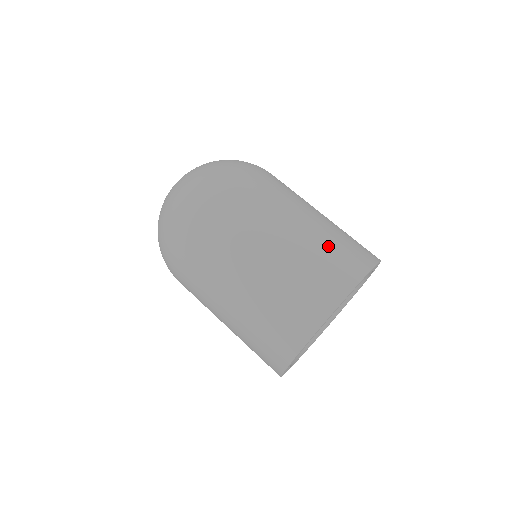
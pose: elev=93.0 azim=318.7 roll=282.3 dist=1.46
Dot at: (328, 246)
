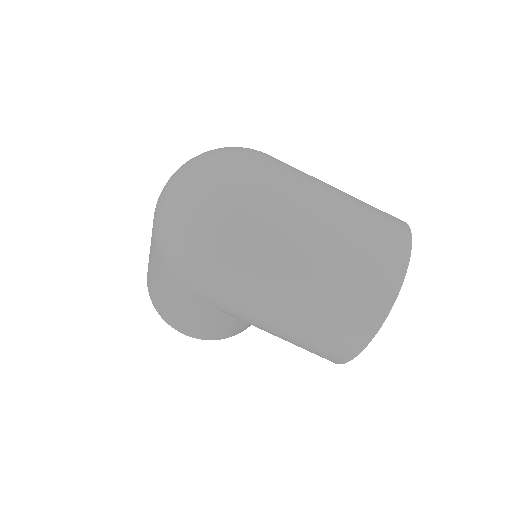
Dot at: (368, 207)
